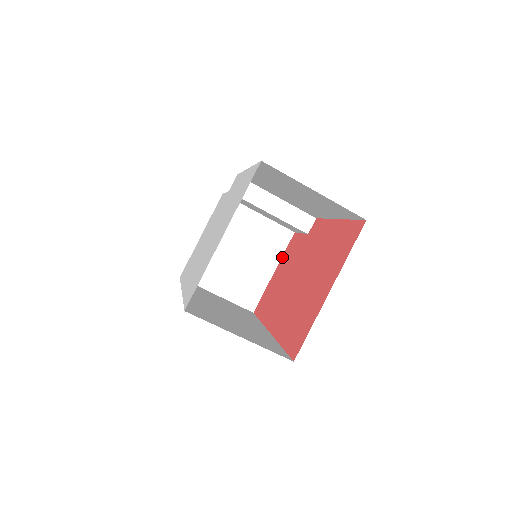
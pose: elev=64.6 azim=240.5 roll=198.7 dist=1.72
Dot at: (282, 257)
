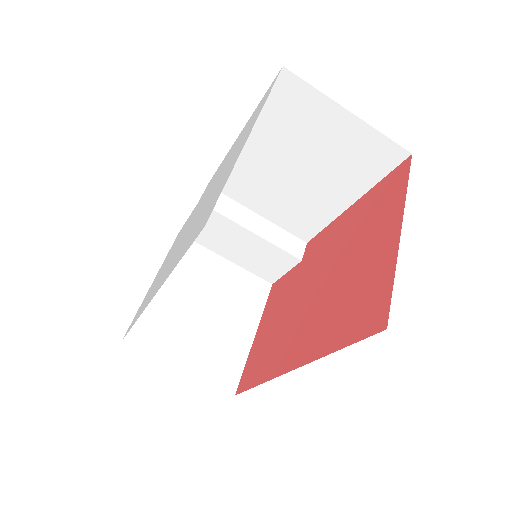
Dot at: (263, 313)
